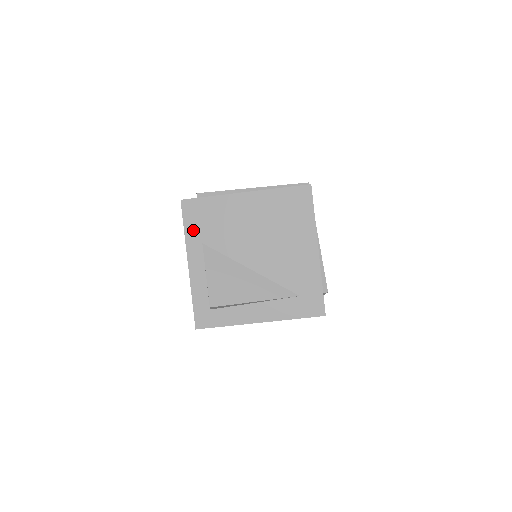
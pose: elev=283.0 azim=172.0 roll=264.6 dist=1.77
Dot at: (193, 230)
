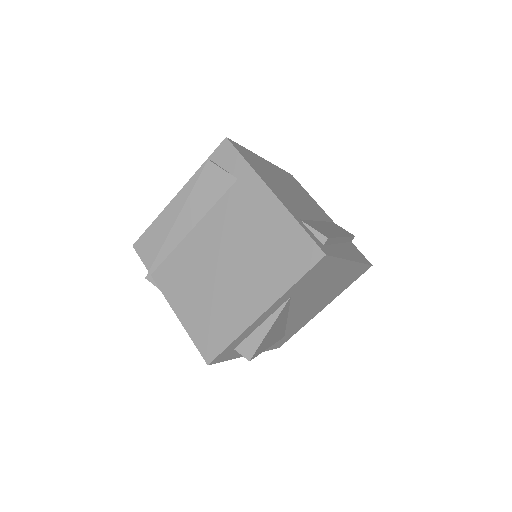
Dot at: (300, 284)
